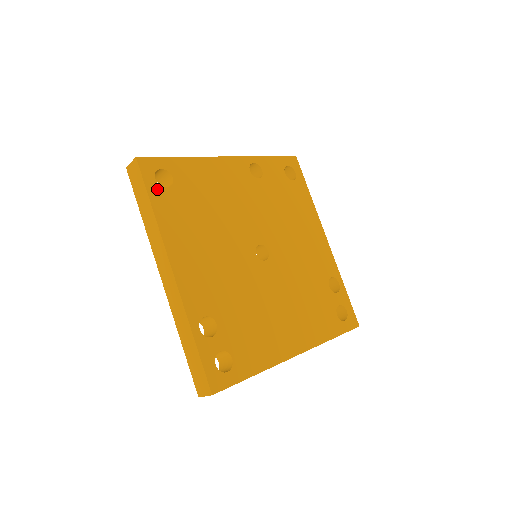
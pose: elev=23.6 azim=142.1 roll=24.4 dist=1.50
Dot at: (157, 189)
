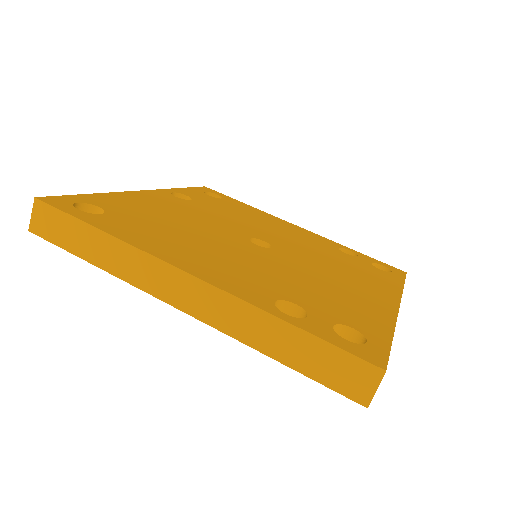
Dot at: (89, 216)
